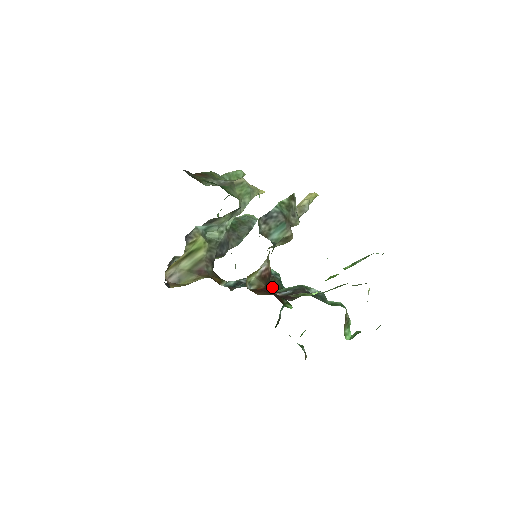
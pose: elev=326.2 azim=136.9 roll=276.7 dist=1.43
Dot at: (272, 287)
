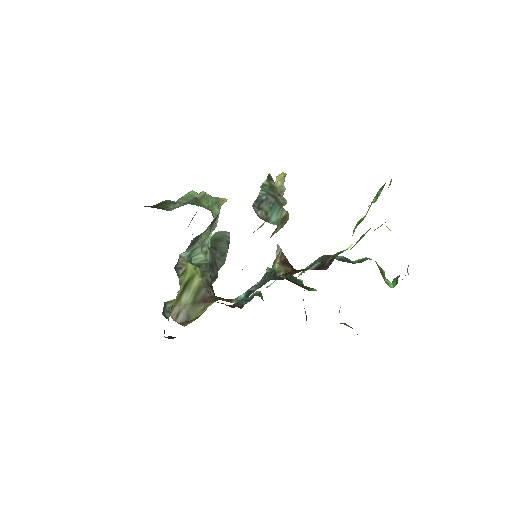
Dot at: (287, 279)
